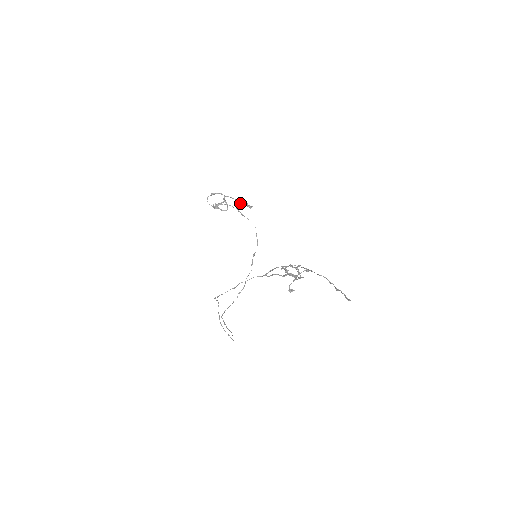
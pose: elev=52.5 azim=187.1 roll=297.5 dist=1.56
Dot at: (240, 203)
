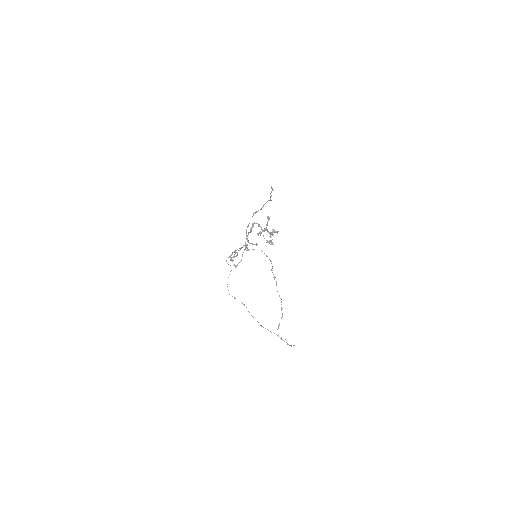
Dot at: (246, 246)
